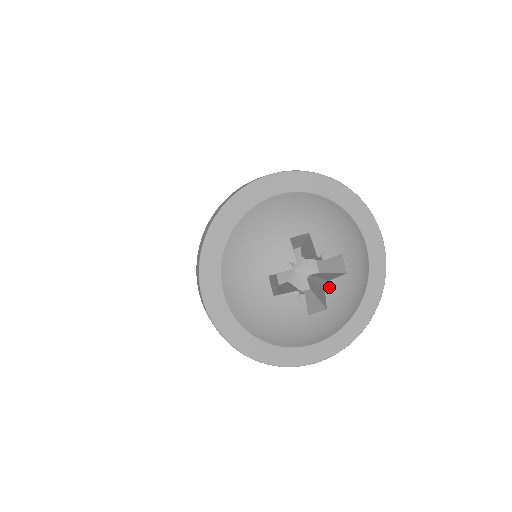
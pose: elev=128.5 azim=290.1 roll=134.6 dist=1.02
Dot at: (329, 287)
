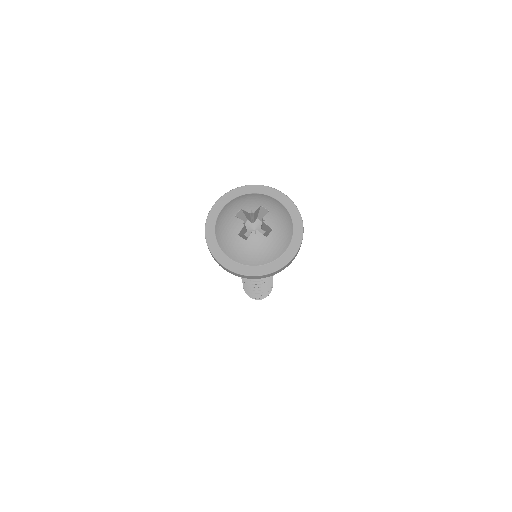
Dot at: (265, 220)
